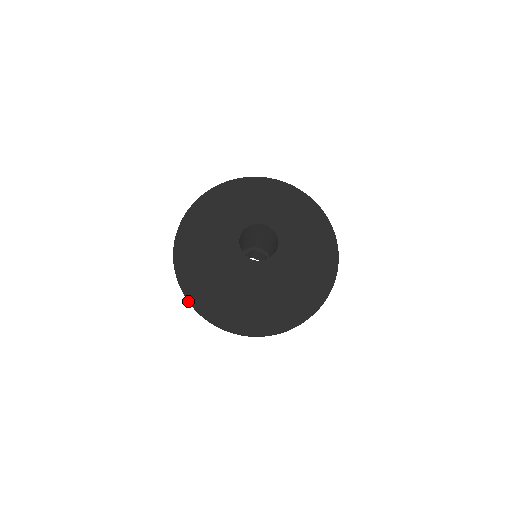
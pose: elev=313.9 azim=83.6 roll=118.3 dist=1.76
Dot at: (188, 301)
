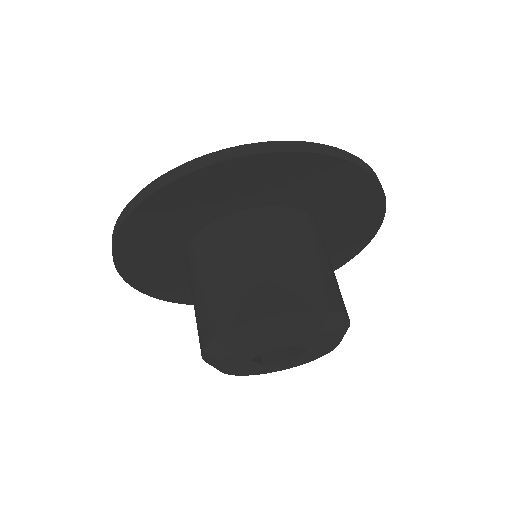
Dot at: (181, 165)
